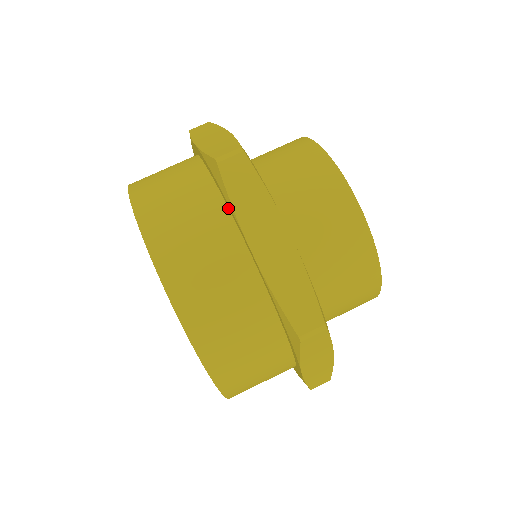
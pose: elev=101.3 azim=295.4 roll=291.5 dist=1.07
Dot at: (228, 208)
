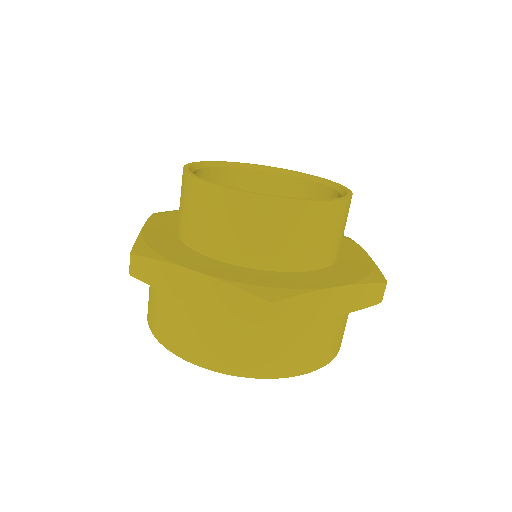
Dot at: occluded
